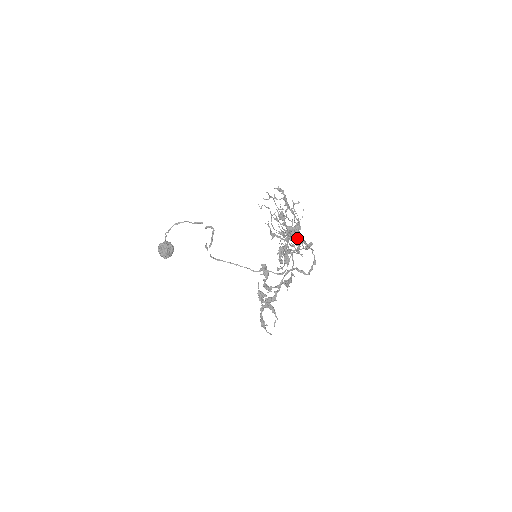
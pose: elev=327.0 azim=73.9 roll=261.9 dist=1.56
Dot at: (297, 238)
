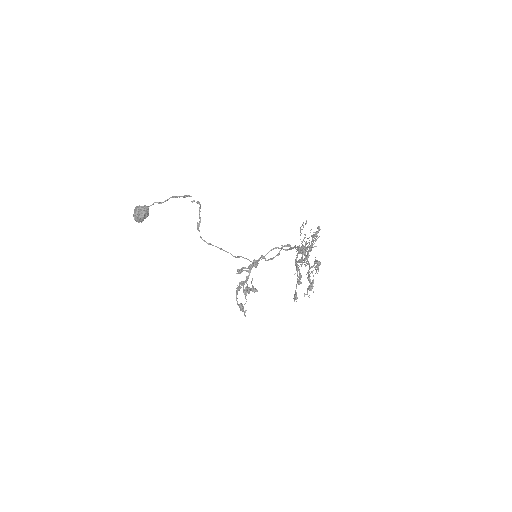
Dot at: occluded
